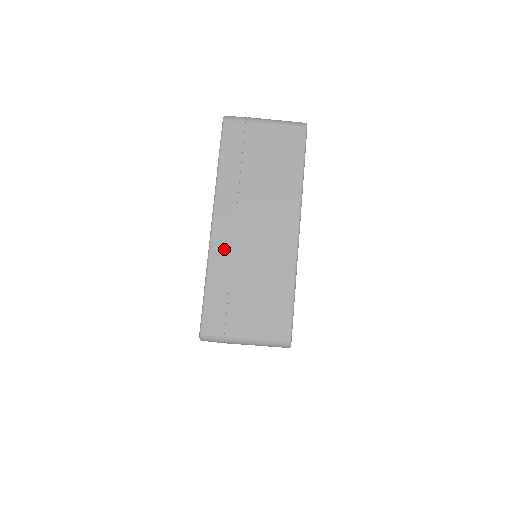
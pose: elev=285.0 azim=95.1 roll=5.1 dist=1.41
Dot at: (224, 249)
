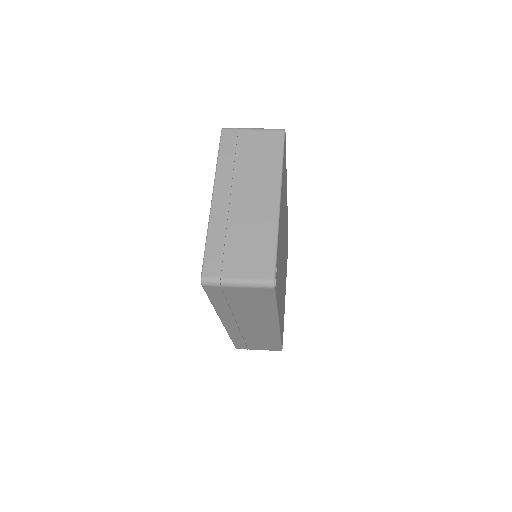
Dot at: (221, 216)
